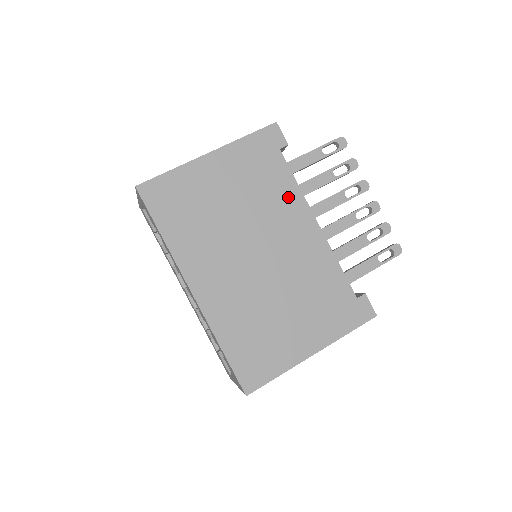
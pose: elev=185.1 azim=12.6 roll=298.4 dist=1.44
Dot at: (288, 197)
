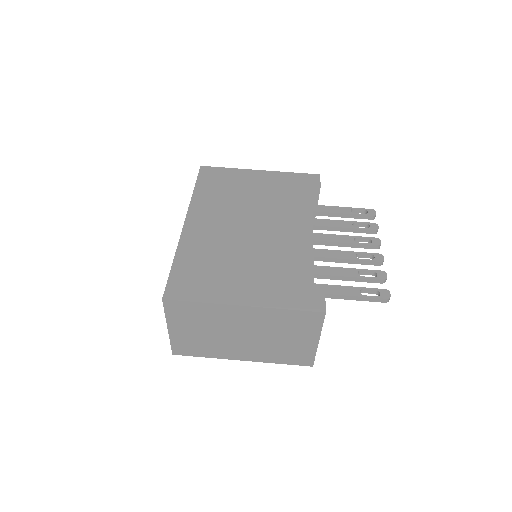
Dot at: (299, 209)
